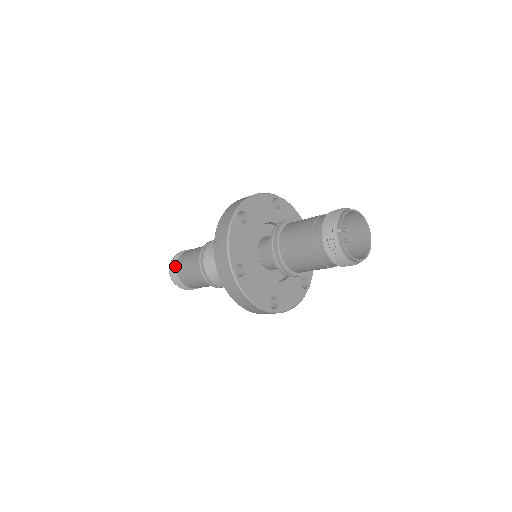
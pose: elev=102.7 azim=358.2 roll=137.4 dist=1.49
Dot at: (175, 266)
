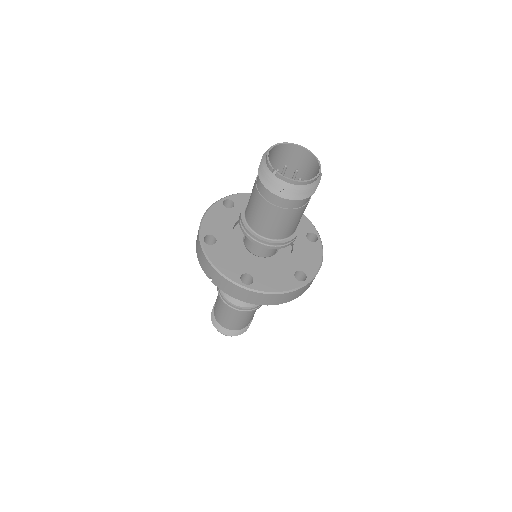
Dot at: (217, 324)
